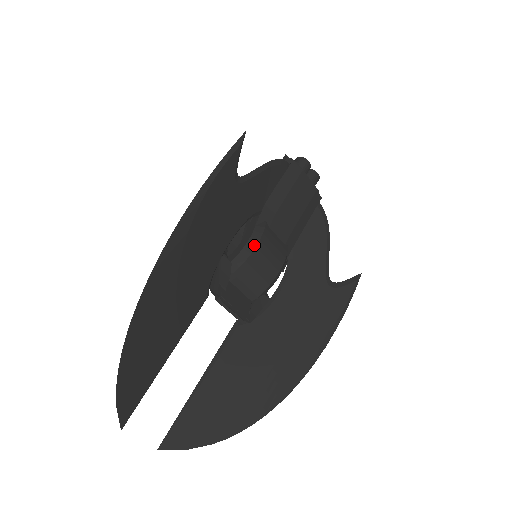
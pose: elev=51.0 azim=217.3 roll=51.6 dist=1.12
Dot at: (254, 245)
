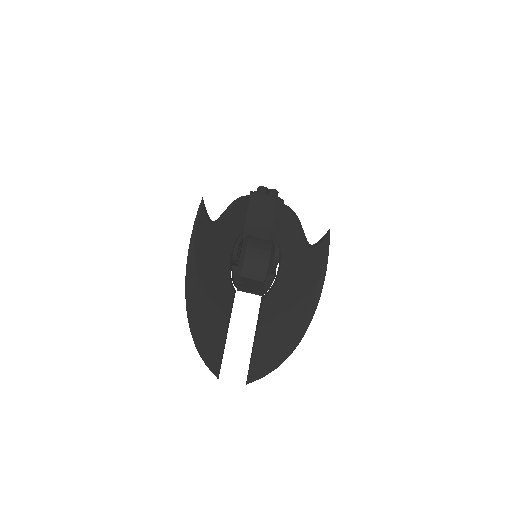
Dot at: (245, 250)
